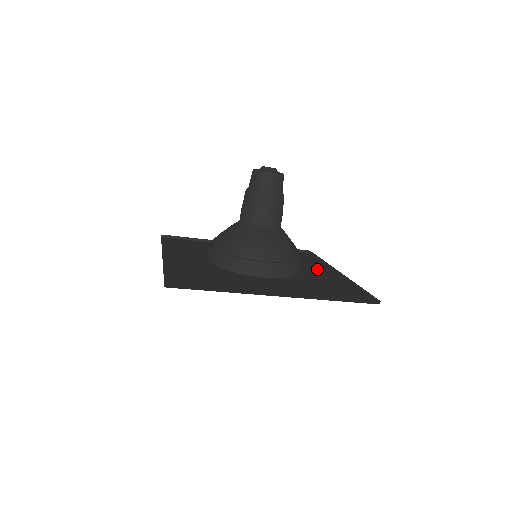
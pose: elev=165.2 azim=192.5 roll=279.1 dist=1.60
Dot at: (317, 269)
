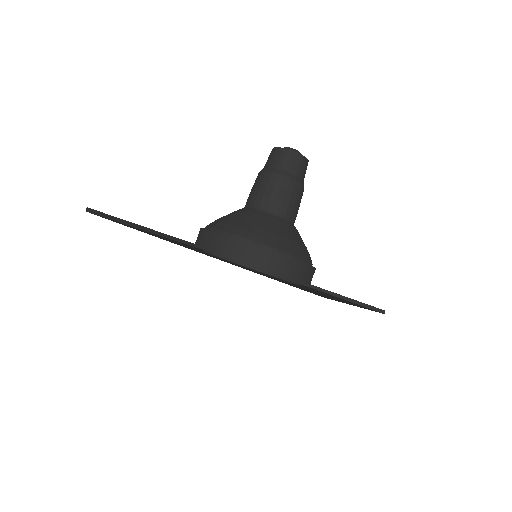
Dot at: occluded
